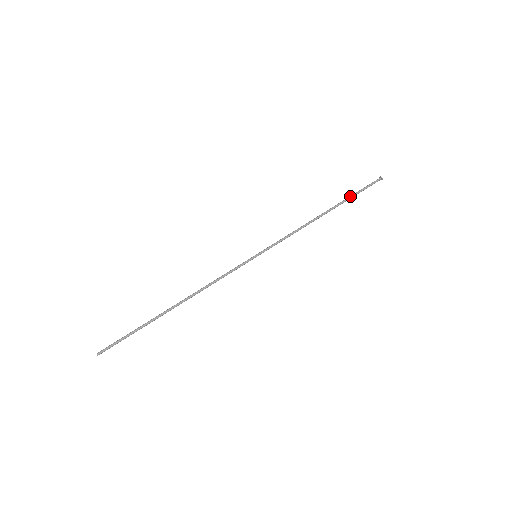
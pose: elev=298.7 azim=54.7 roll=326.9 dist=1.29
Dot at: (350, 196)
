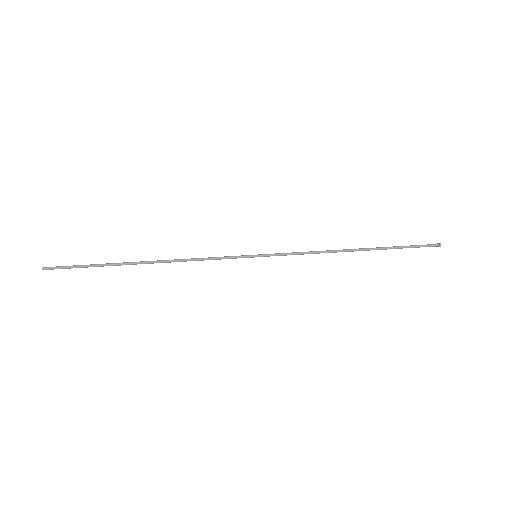
Dot at: occluded
